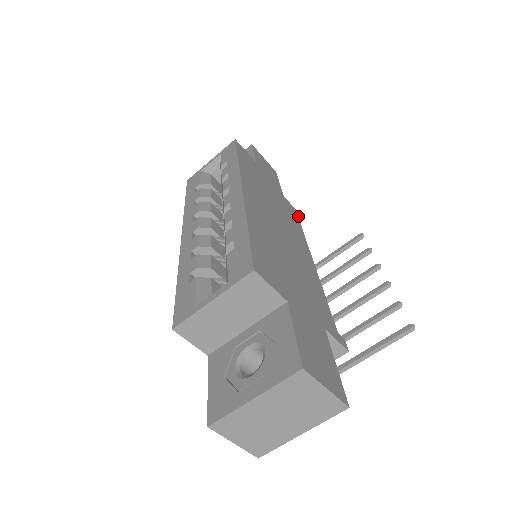
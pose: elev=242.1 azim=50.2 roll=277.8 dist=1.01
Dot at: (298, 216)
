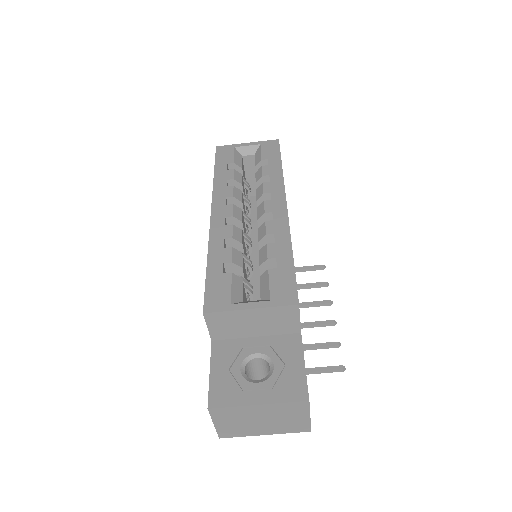
Dot at: occluded
